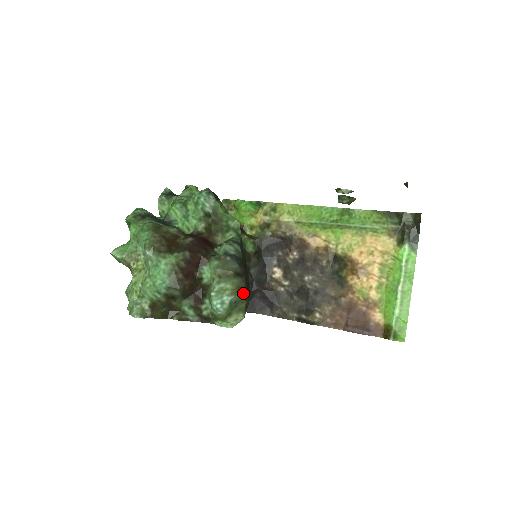
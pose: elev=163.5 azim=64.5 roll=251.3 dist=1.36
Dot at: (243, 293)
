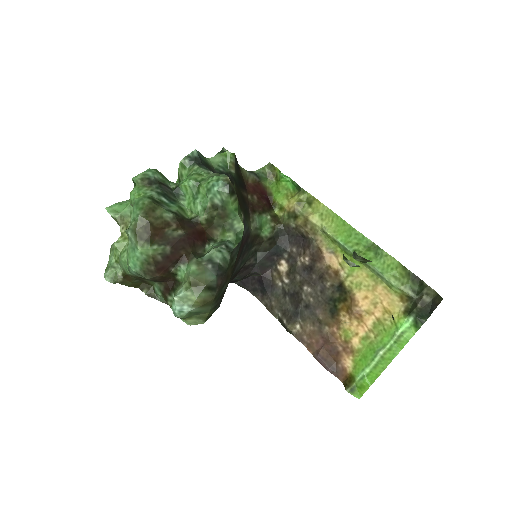
Dot at: (208, 306)
